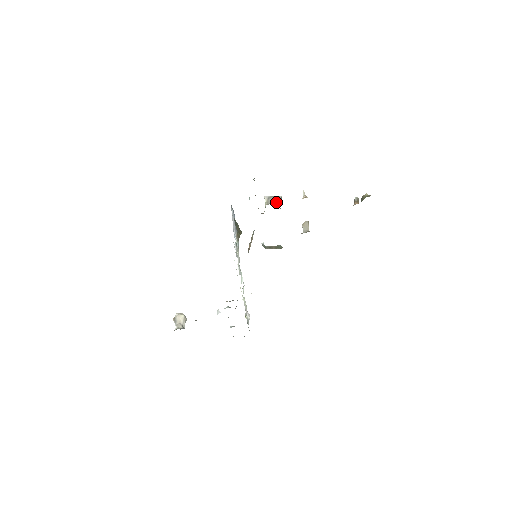
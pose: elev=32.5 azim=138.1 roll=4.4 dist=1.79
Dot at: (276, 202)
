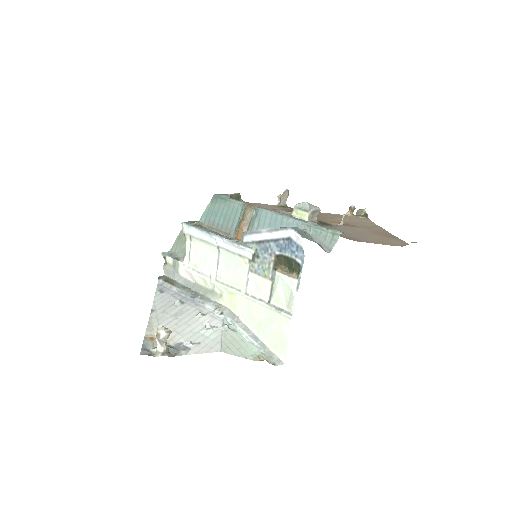
Dot at: (315, 218)
